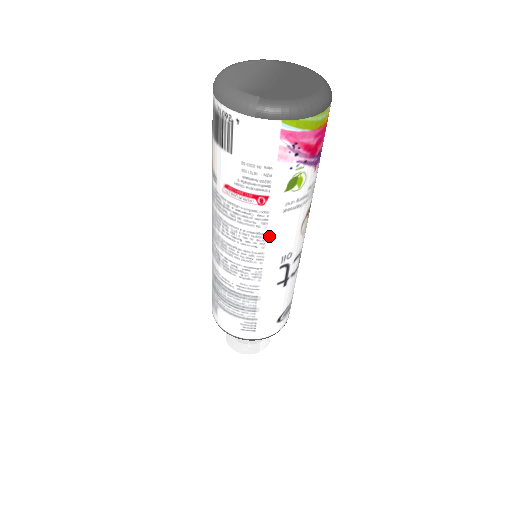
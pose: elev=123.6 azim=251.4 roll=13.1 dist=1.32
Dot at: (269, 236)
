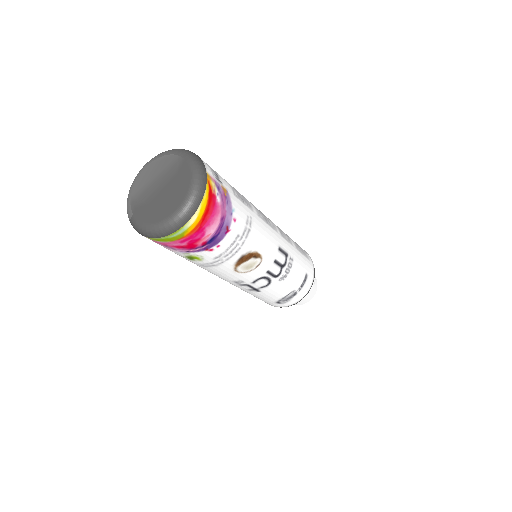
Dot at: occluded
